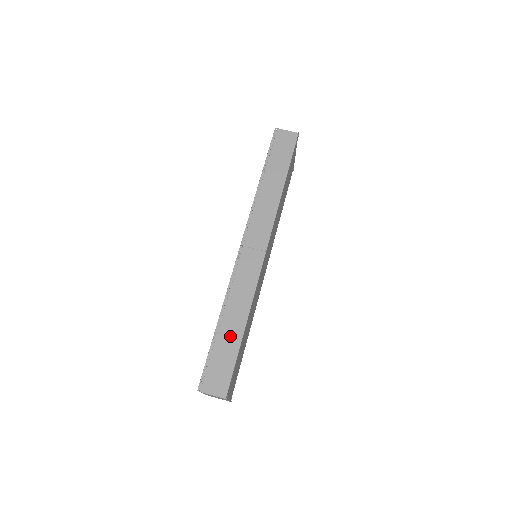
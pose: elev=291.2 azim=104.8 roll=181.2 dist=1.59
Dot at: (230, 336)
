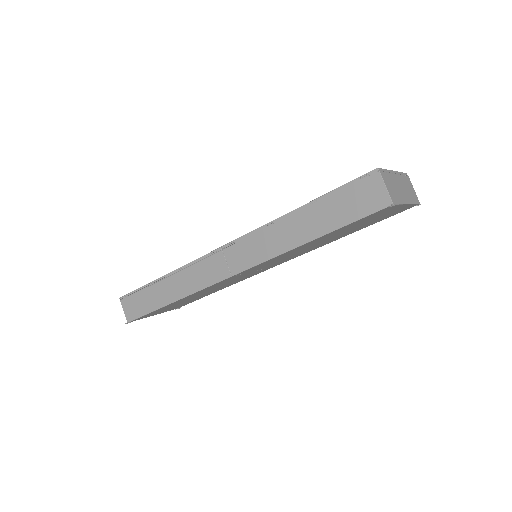
Dot at: (158, 296)
